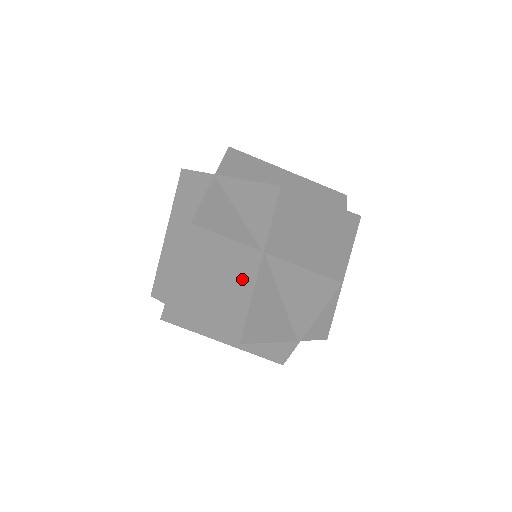
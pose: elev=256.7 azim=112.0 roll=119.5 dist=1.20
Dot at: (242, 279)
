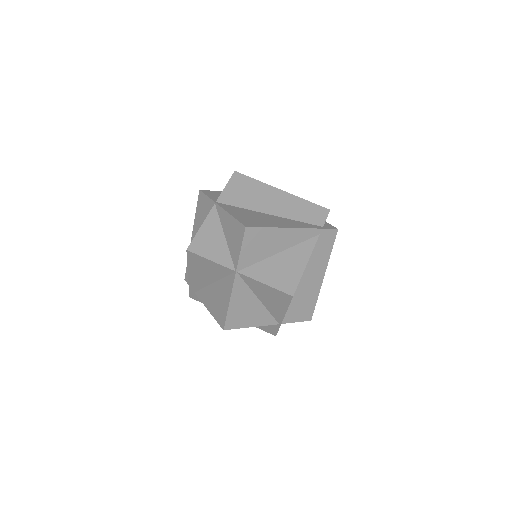
Dot at: (226, 286)
